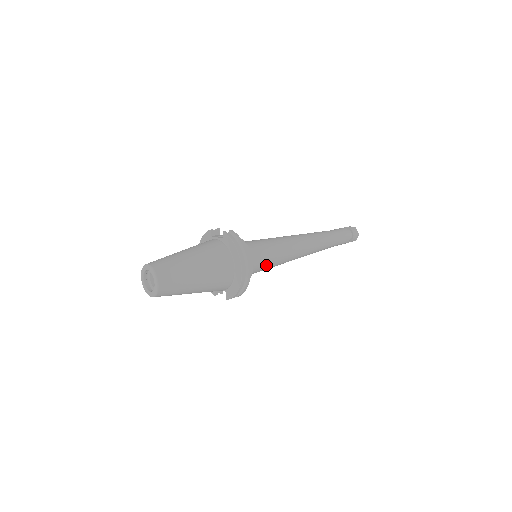
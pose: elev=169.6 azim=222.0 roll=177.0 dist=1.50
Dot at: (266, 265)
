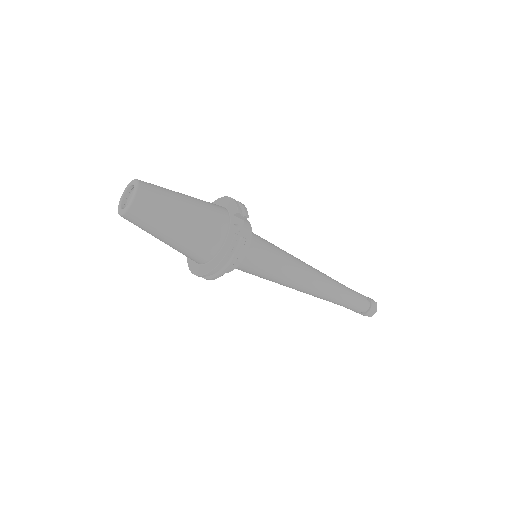
Dot at: (249, 273)
